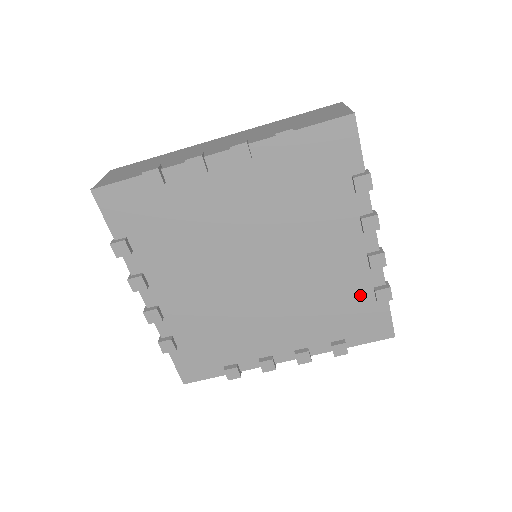
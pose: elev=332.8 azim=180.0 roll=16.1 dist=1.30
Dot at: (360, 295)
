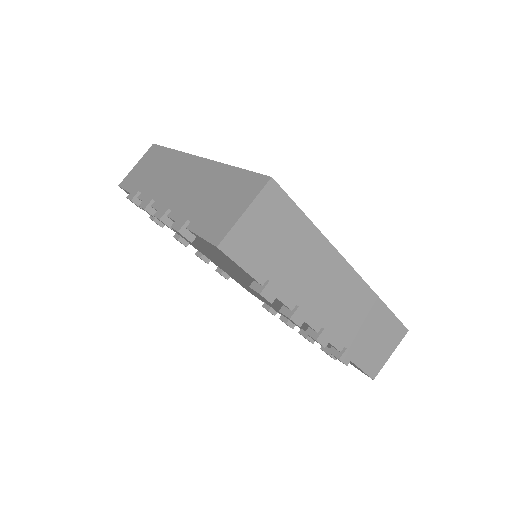
Dot at: occluded
